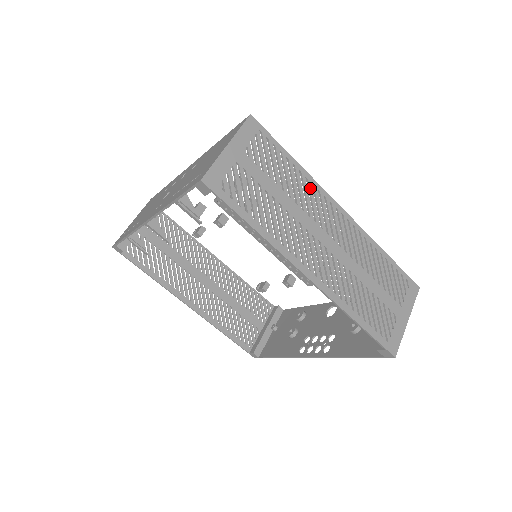
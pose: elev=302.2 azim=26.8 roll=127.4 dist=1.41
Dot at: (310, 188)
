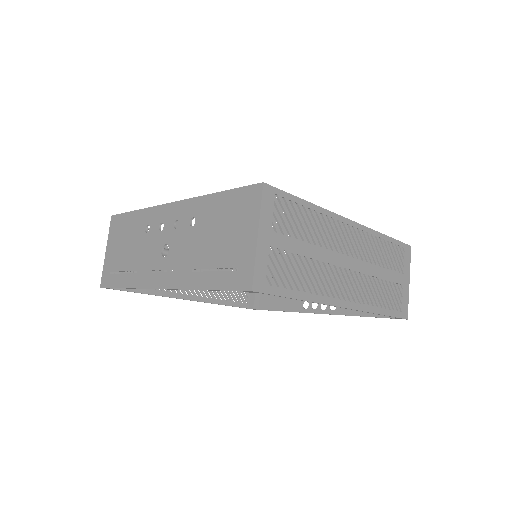
Dot at: (326, 221)
